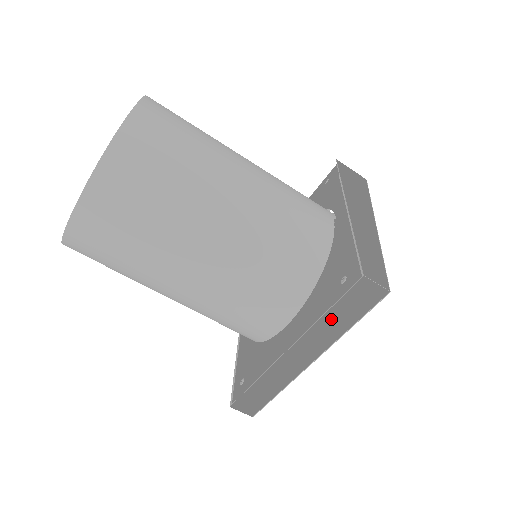
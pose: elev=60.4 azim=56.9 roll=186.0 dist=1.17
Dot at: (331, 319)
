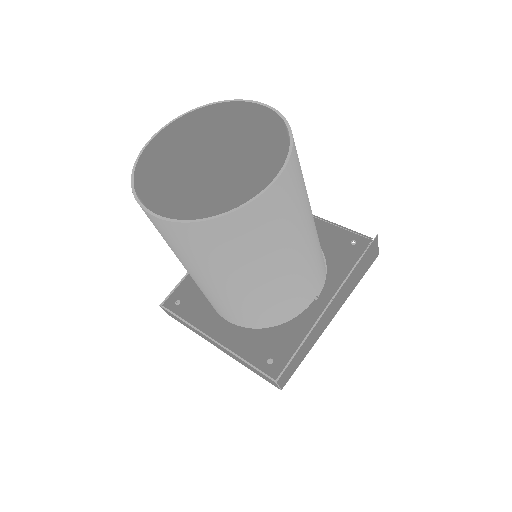
Dot at: (245, 363)
